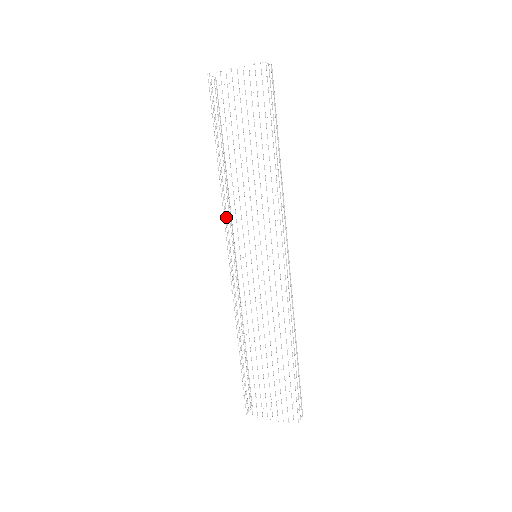
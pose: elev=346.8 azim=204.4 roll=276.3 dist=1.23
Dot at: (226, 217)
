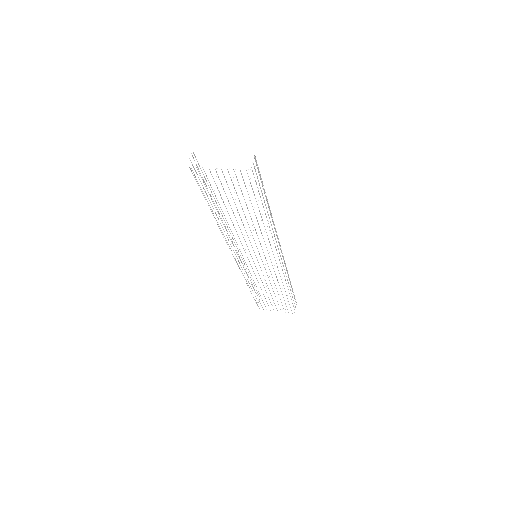
Dot at: occluded
